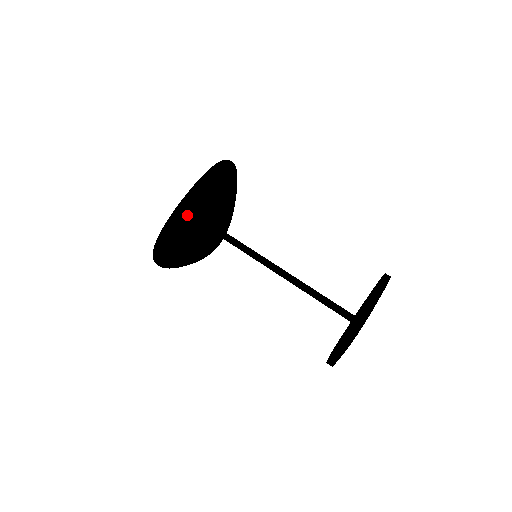
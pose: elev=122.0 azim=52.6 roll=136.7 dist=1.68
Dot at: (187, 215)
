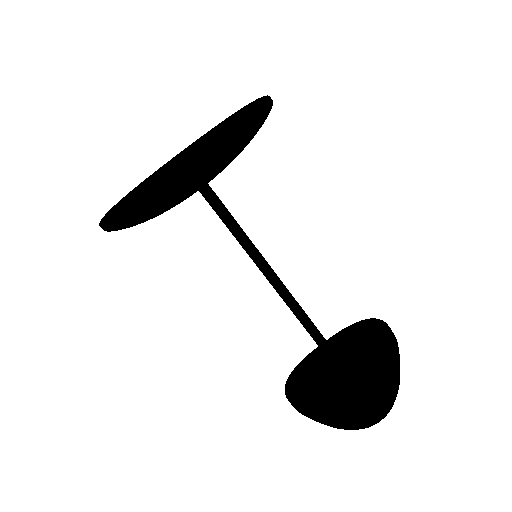
Dot at: occluded
